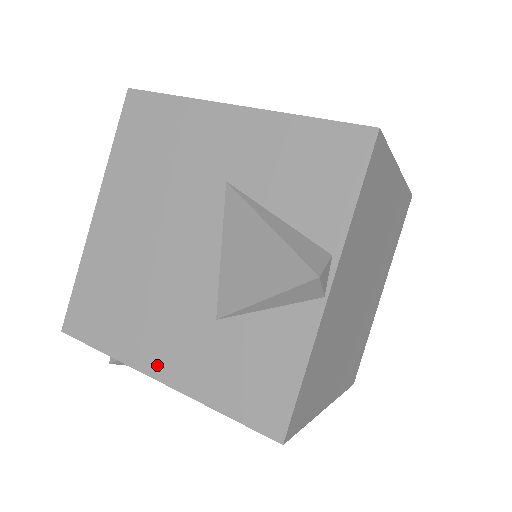
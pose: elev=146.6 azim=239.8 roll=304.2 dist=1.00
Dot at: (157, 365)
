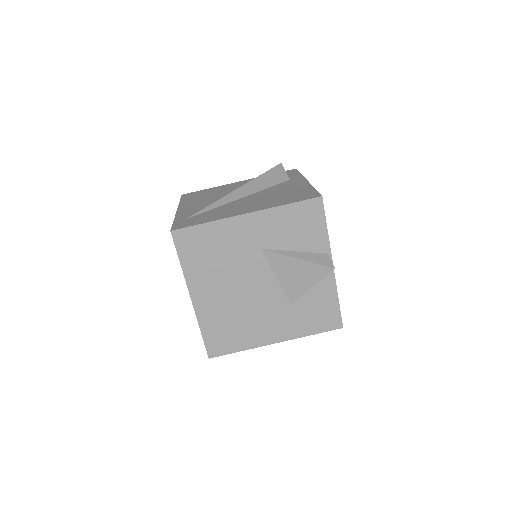
Dot at: (272, 338)
